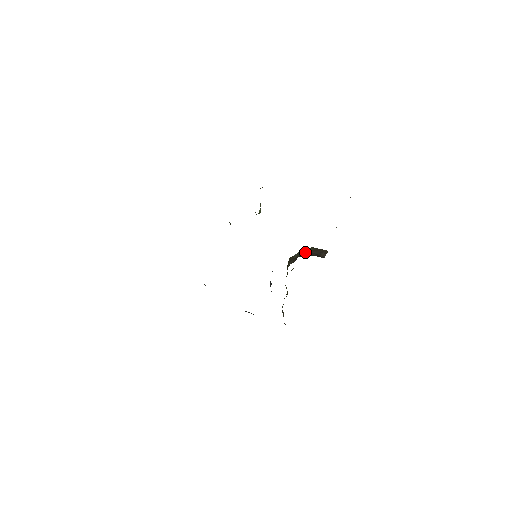
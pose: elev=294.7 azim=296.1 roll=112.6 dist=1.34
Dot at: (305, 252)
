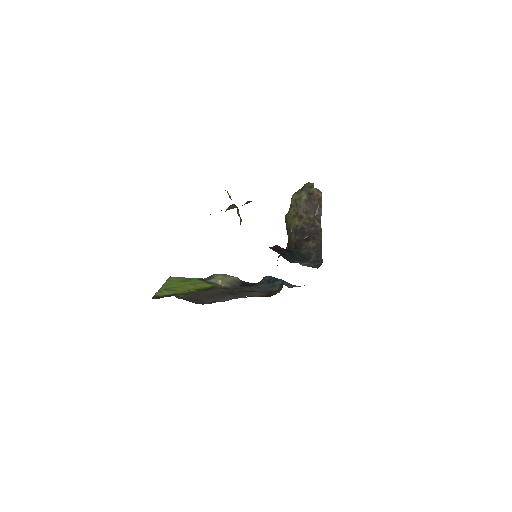
Dot at: (299, 210)
